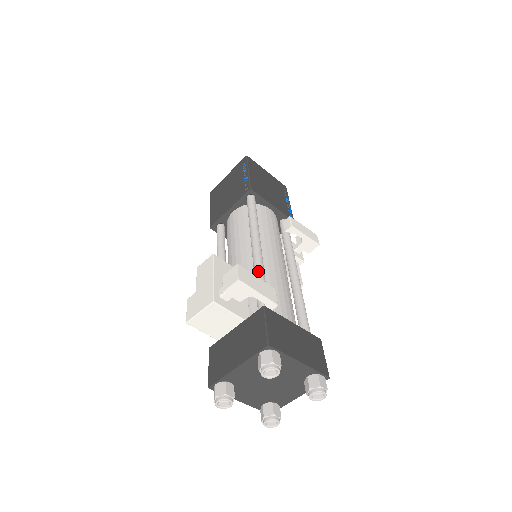
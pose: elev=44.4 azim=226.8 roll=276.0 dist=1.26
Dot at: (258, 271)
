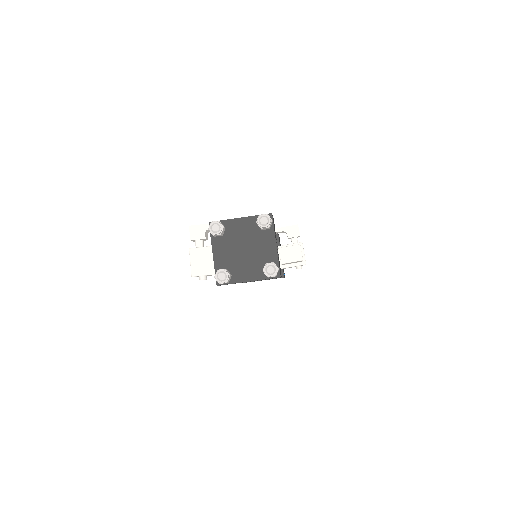
Dot at: occluded
